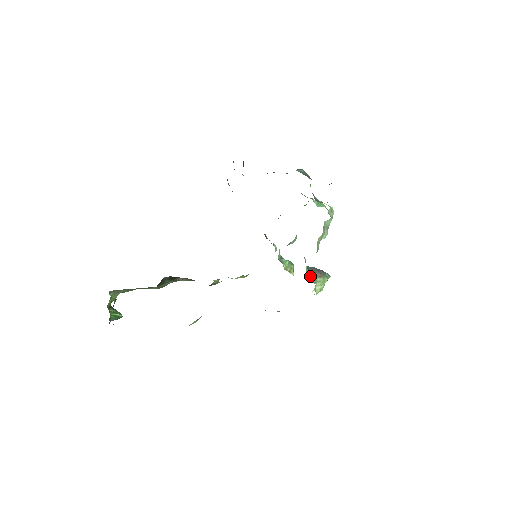
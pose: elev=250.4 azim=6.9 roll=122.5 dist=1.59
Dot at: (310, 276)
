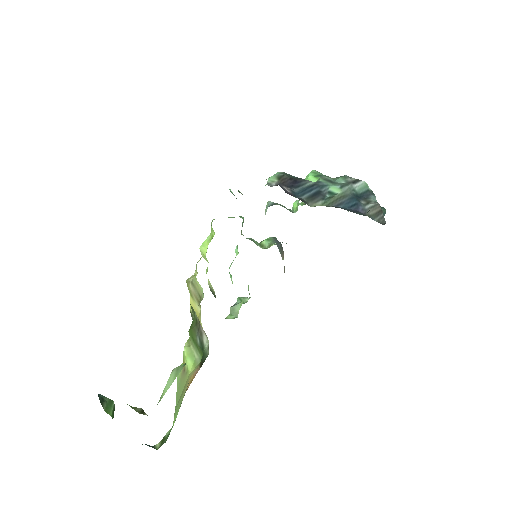
Dot at: occluded
